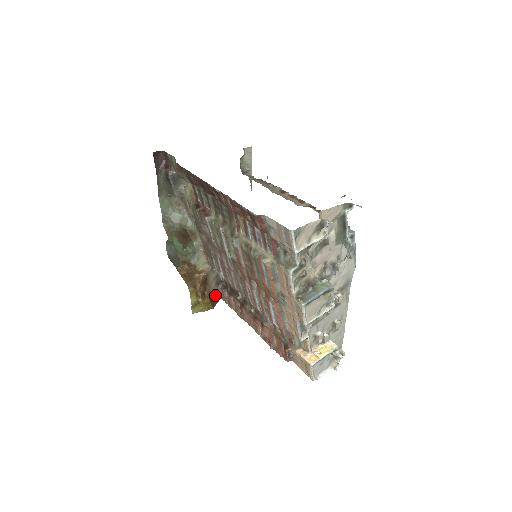
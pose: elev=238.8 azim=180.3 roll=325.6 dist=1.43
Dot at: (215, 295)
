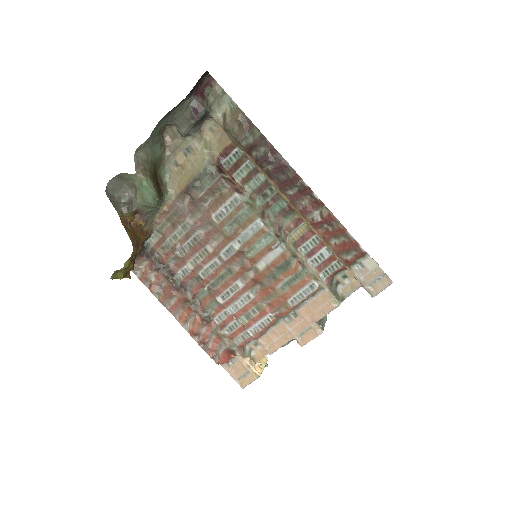
Dot at: occluded
